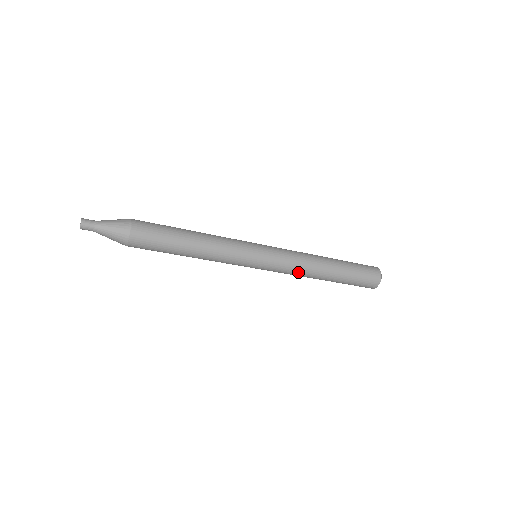
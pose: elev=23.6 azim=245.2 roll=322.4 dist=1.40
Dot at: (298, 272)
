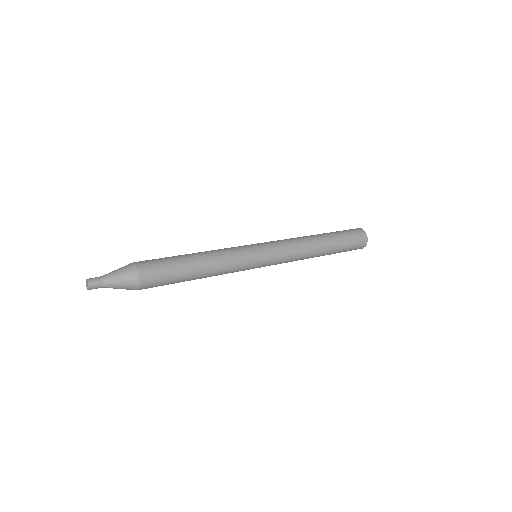
Dot at: (297, 259)
